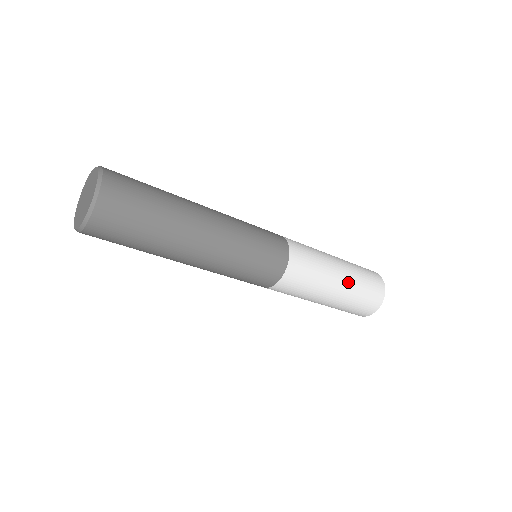
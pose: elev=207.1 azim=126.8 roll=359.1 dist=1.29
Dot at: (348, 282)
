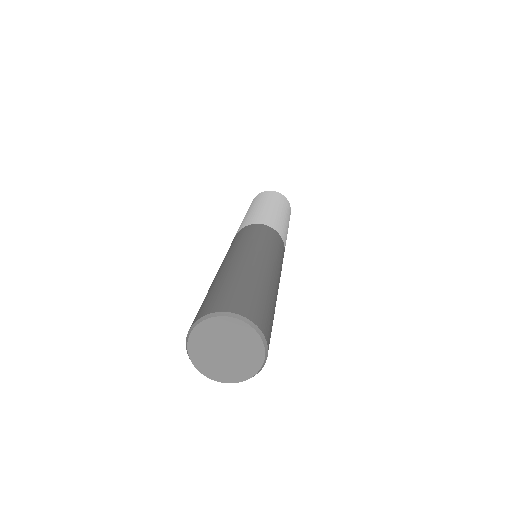
Dot at: (288, 227)
